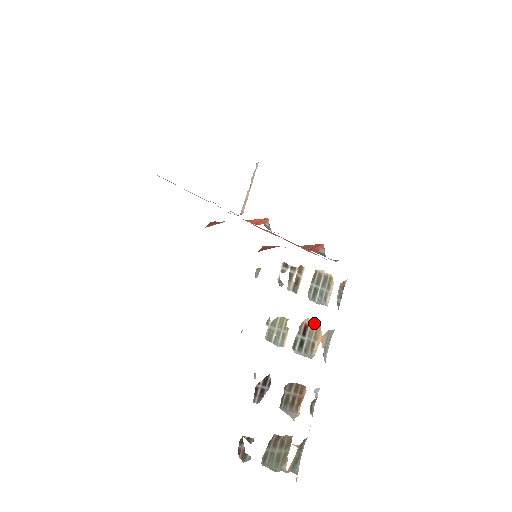
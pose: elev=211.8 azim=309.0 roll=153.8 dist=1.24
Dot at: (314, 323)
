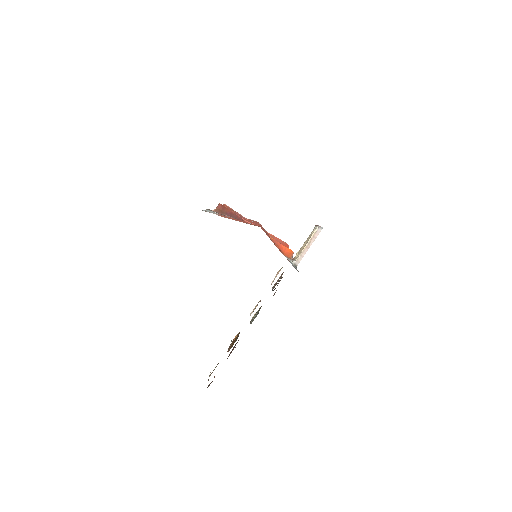
Dot at: occluded
